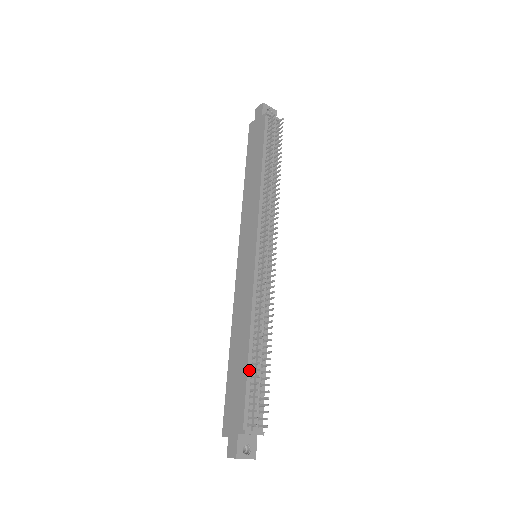
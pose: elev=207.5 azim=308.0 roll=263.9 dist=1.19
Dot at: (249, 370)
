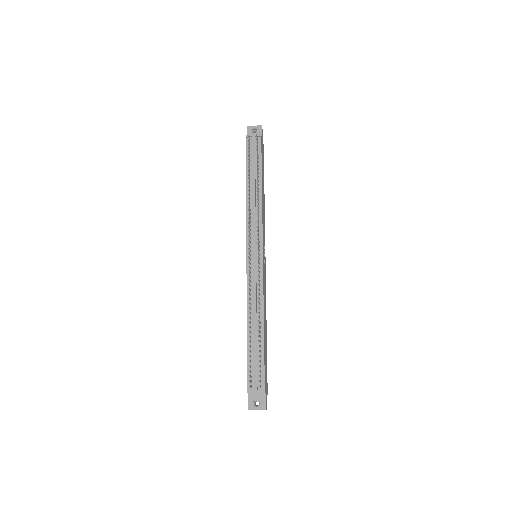
Dot at: (248, 347)
